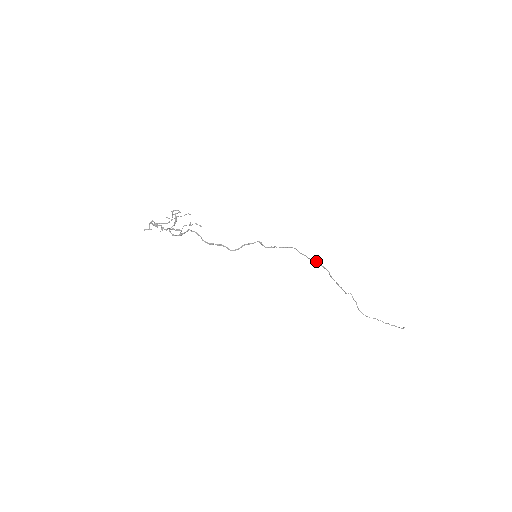
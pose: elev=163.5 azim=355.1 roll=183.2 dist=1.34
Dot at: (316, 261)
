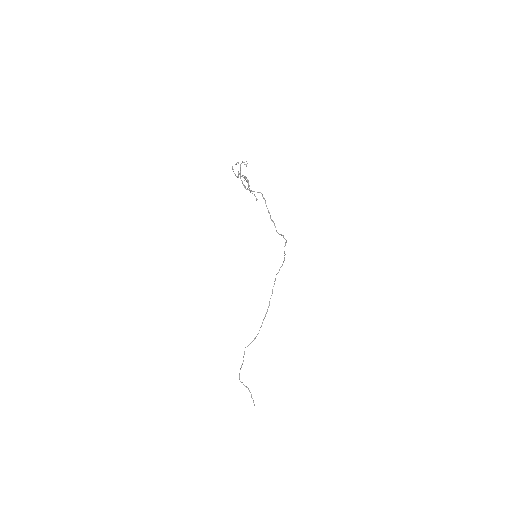
Dot at: occluded
